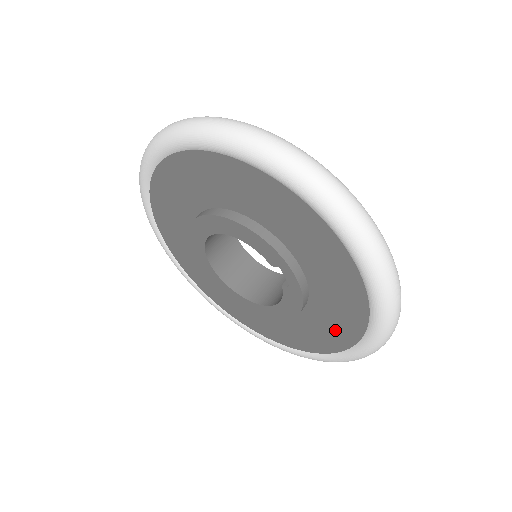
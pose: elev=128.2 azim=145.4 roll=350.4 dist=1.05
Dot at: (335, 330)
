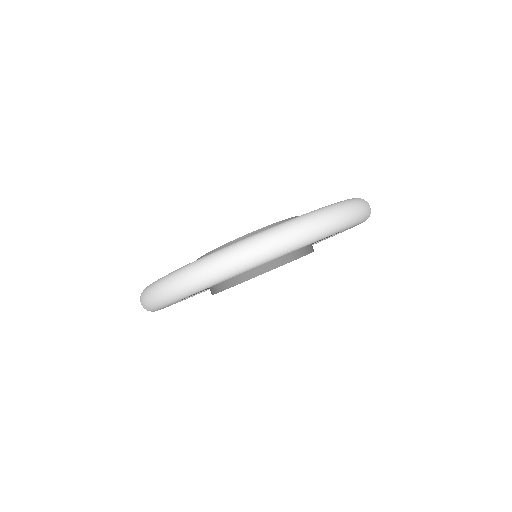
Dot at: occluded
